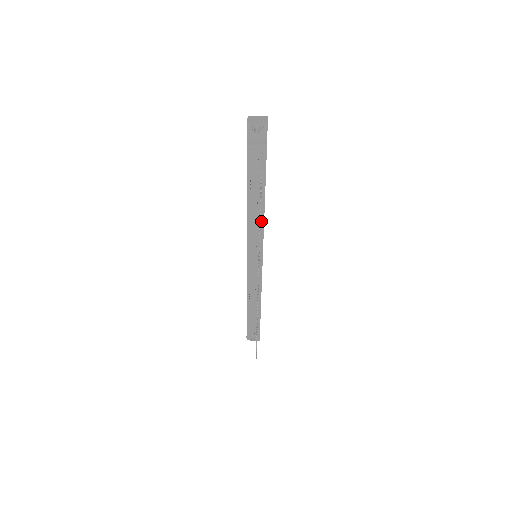
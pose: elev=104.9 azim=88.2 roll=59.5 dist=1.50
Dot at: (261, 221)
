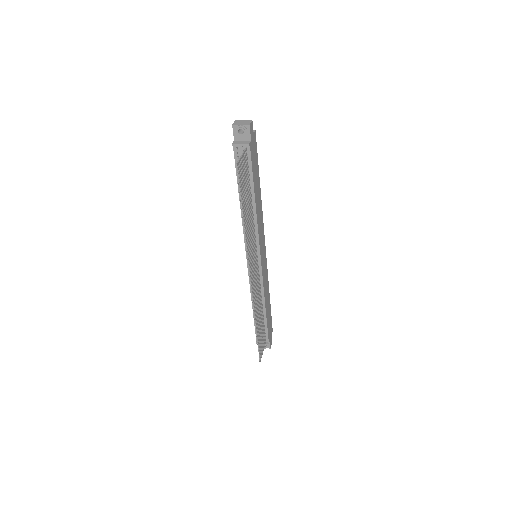
Dot at: (254, 219)
